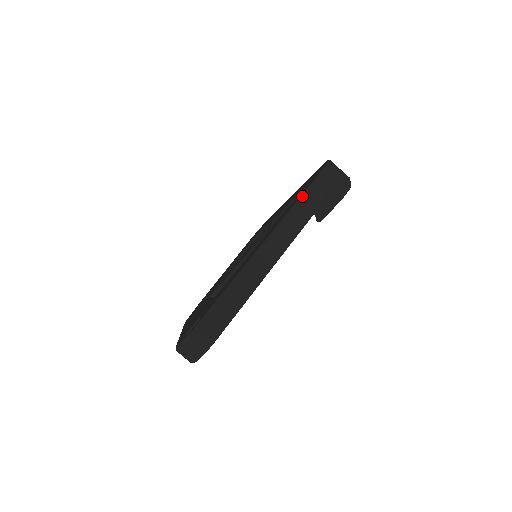
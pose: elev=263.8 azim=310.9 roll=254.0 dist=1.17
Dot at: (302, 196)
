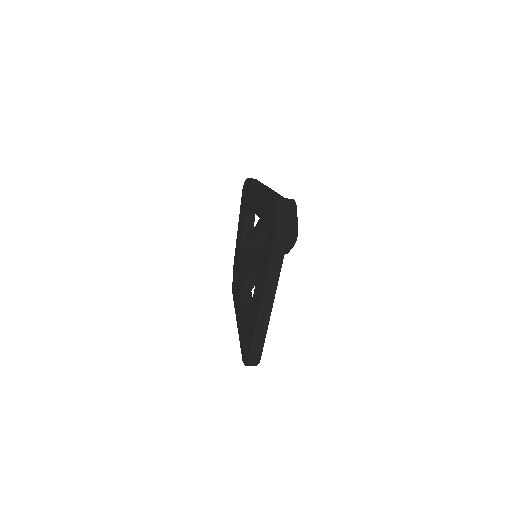
Dot at: (270, 261)
